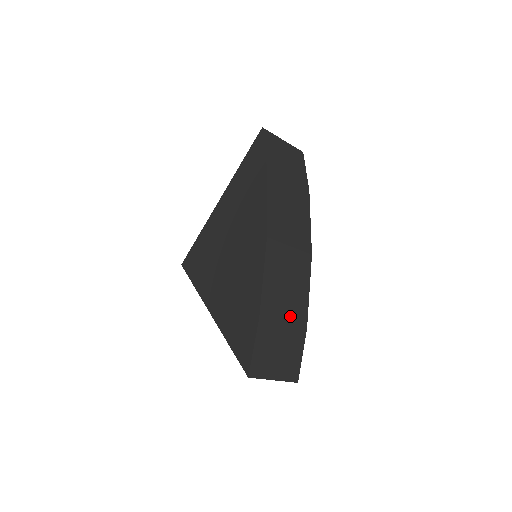
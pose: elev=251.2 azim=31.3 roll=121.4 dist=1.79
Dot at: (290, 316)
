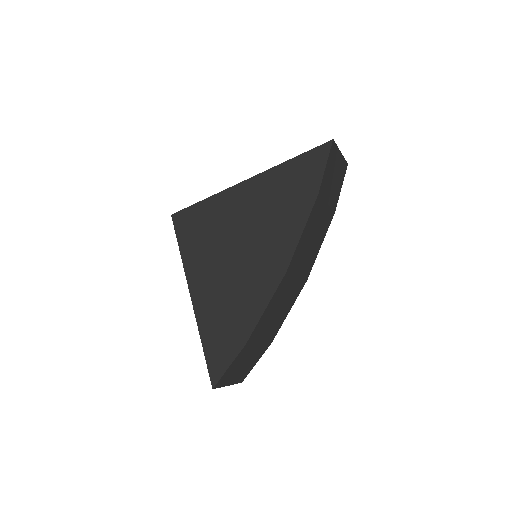
Dot at: (266, 337)
